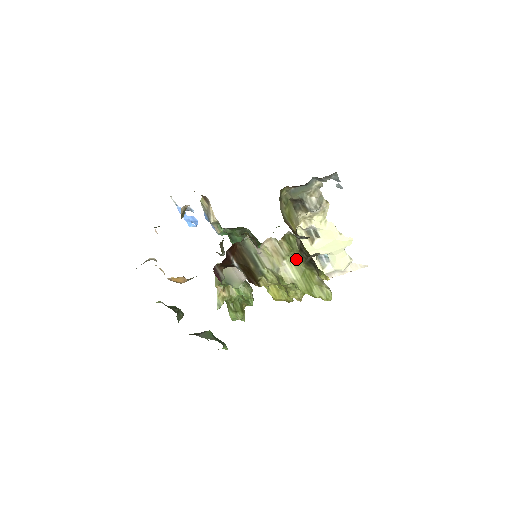
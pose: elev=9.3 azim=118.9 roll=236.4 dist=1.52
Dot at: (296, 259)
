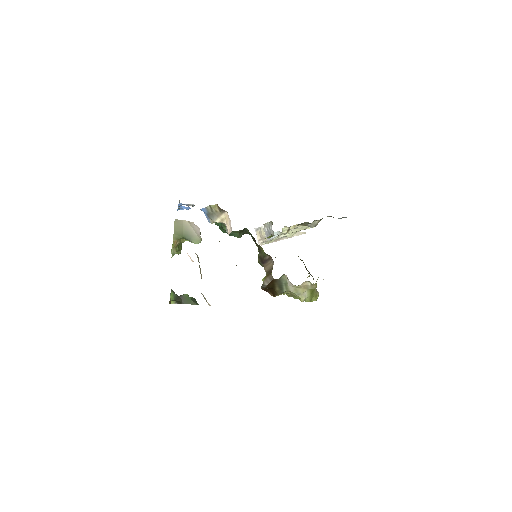
Dot at: occluded
